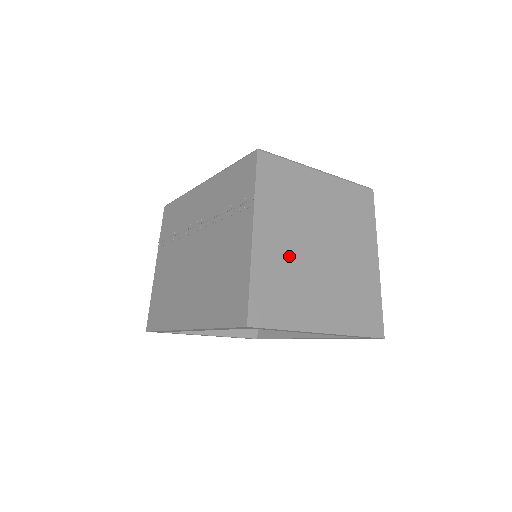
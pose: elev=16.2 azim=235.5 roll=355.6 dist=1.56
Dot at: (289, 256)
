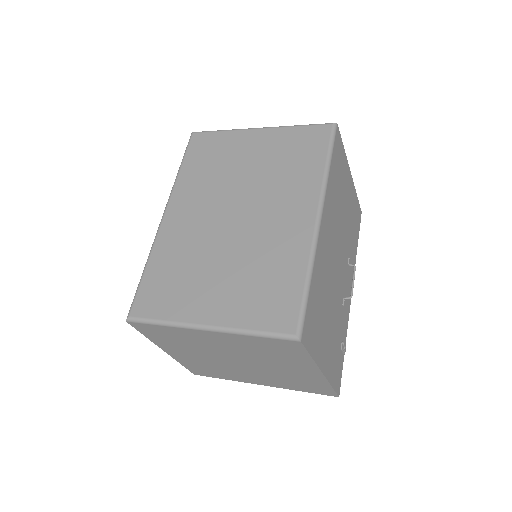
Dot at: (206, 361)
